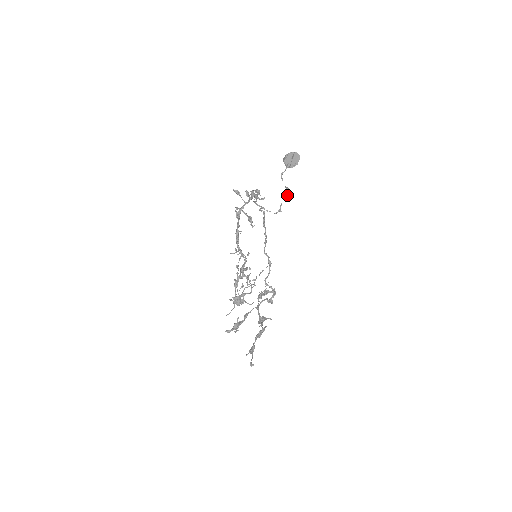
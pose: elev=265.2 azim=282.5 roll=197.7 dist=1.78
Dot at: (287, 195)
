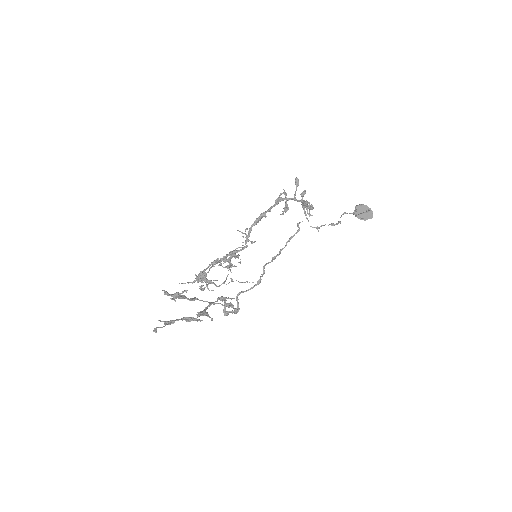
Dot at: (335, 224)
